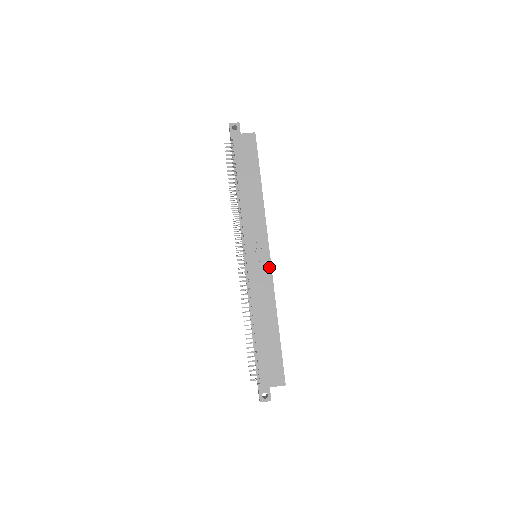
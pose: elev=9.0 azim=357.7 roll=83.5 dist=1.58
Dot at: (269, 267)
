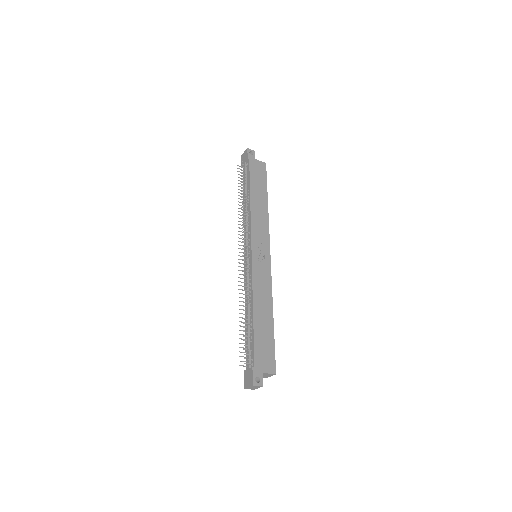
Dot at: (269, 266)
